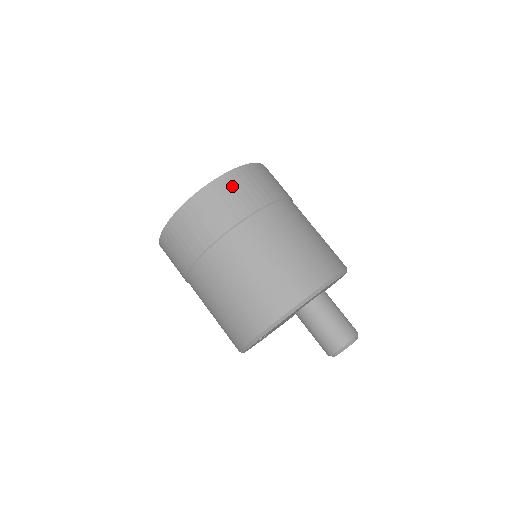
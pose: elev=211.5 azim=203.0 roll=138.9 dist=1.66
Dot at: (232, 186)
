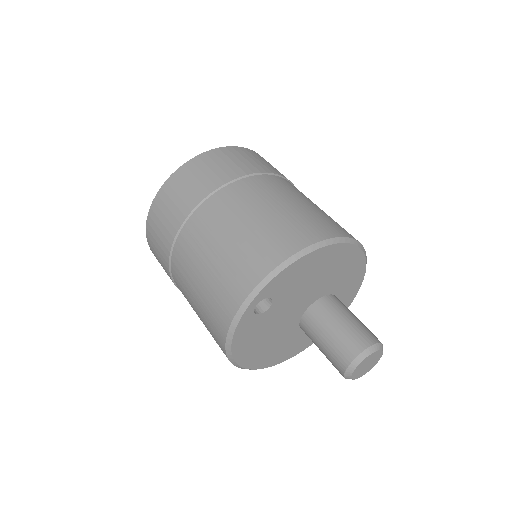
Dot at: (248, 154)
